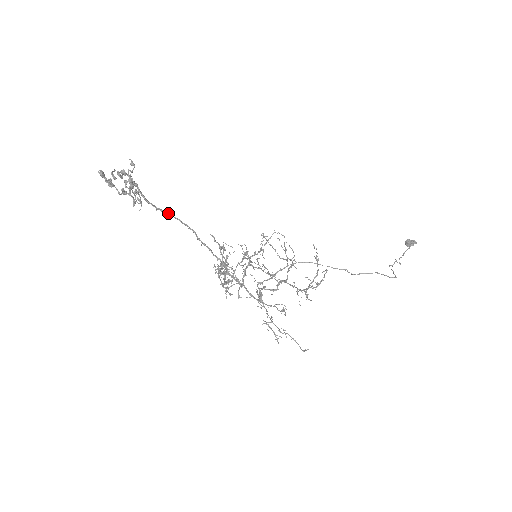
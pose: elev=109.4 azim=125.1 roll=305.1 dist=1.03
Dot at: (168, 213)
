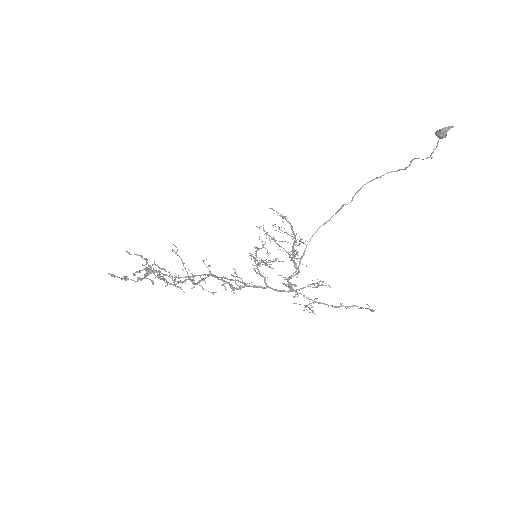
Dot at: occluded
